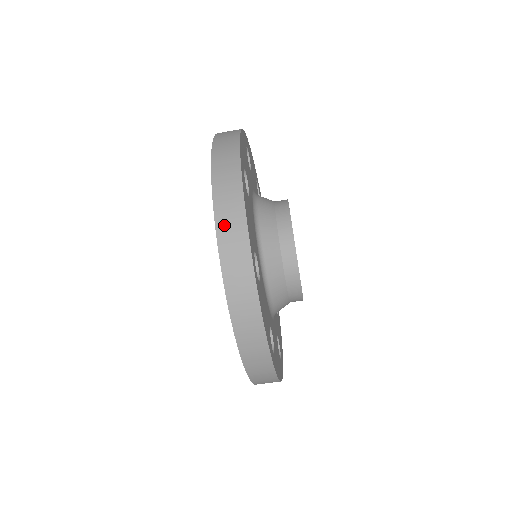
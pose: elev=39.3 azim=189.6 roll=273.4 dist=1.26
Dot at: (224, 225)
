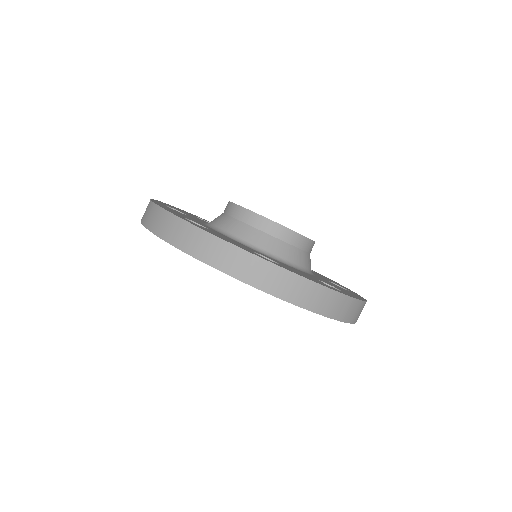
Dot at: (148, 221)
